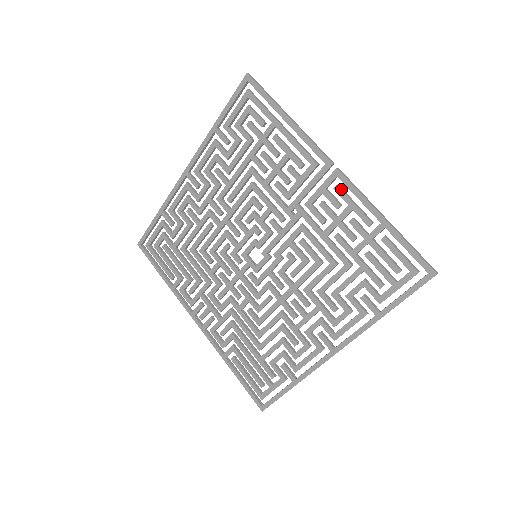
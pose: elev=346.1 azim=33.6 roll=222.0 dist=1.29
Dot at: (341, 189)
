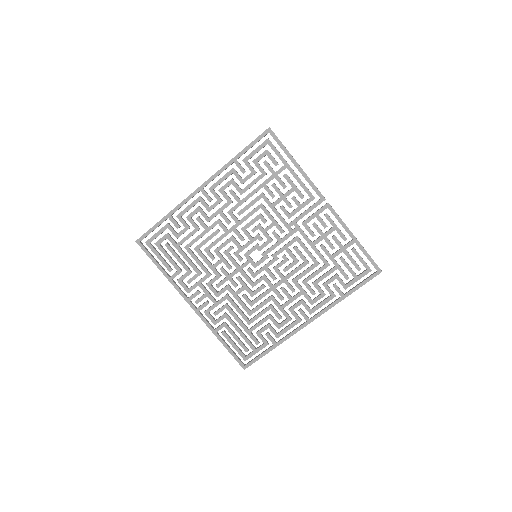
Dot at: (329, 216)
